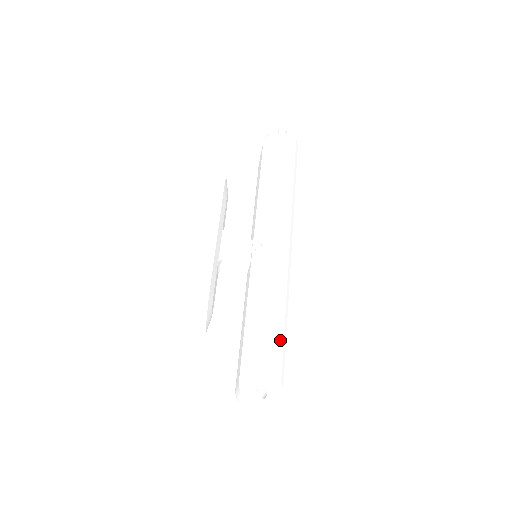
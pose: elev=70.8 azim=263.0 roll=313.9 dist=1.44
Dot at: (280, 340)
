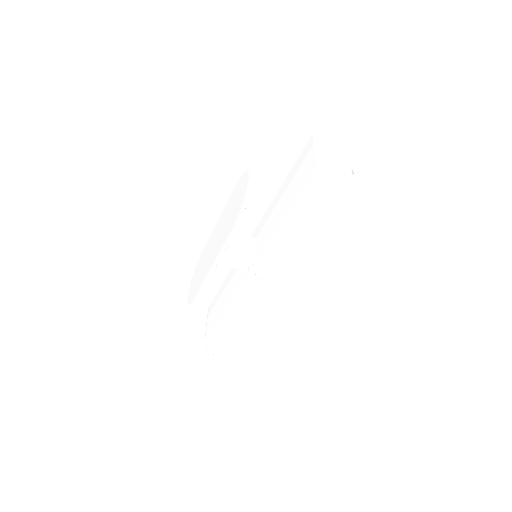
Dot at: (243, 337)
